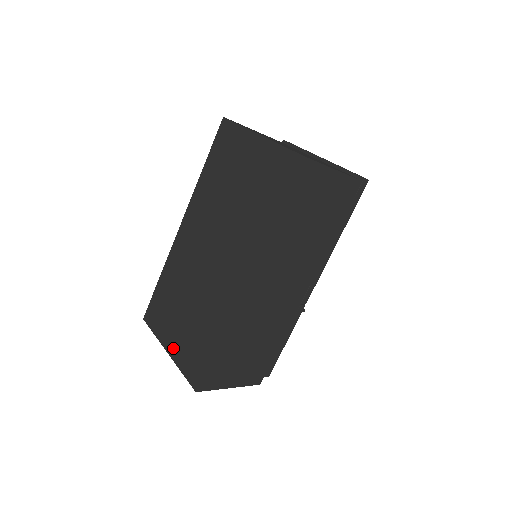
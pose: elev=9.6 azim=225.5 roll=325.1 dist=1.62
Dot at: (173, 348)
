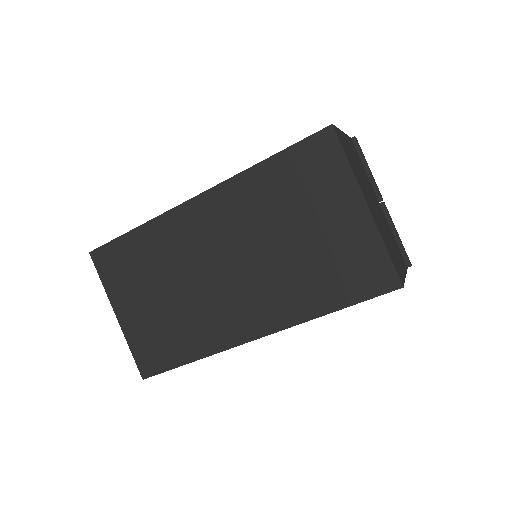
Dot at: (127, 319)
